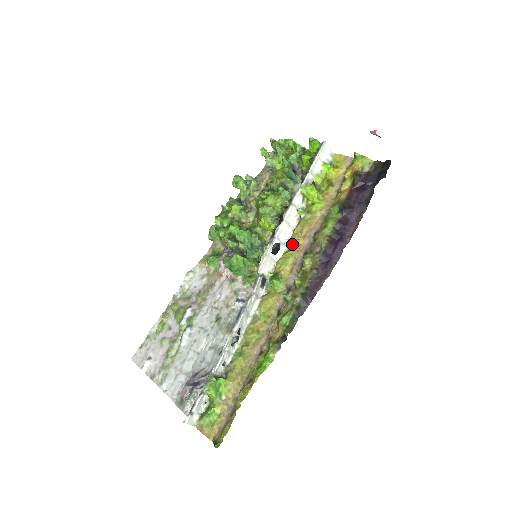
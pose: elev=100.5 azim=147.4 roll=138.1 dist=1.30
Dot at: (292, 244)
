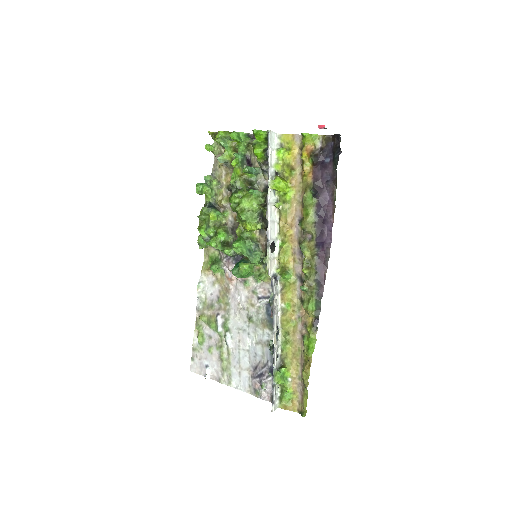
Dot at: (284, 237)
